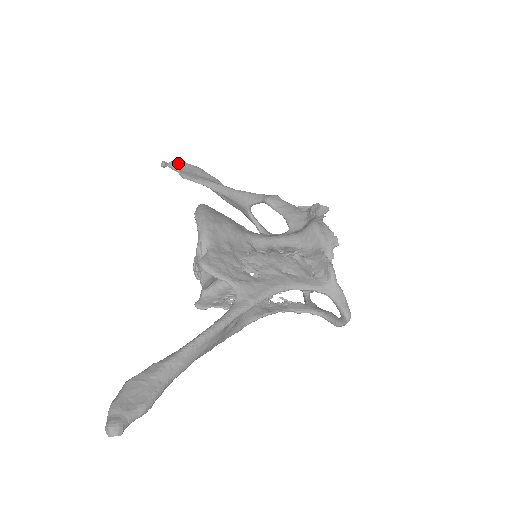
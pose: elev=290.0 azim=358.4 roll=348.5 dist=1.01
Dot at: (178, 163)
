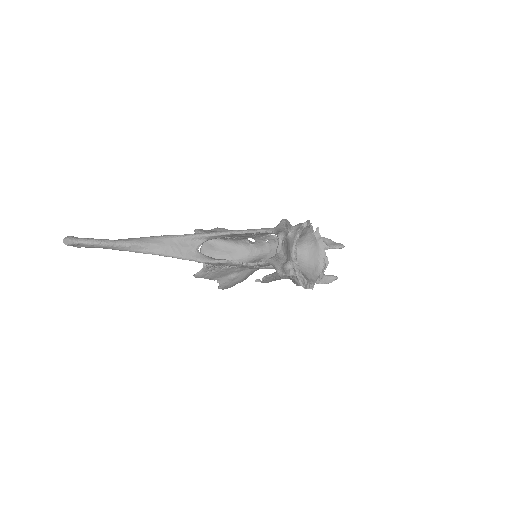
Dot at: occluded
